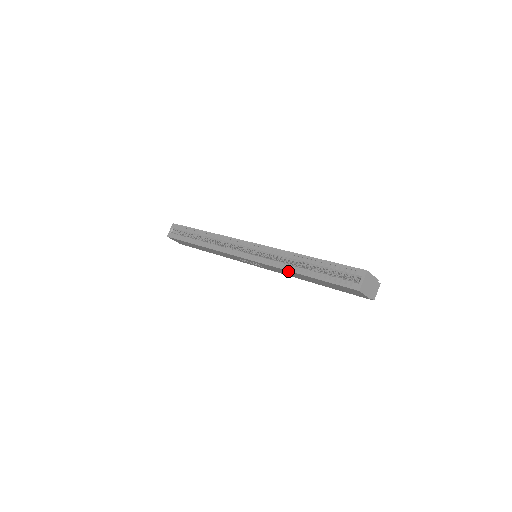
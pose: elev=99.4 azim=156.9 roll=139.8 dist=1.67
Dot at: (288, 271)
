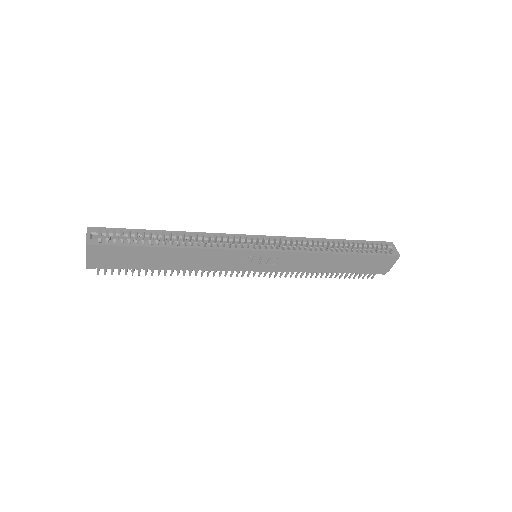
Dot at: (326, 254)
